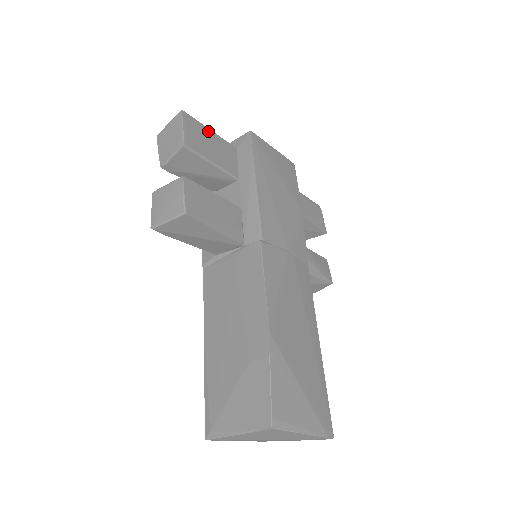
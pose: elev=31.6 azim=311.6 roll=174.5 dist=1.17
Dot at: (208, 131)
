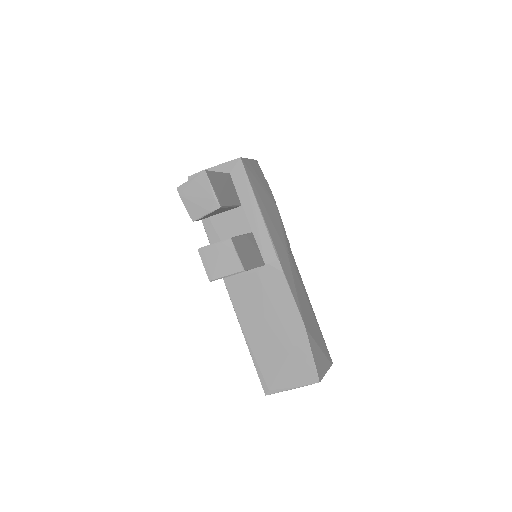
Dot at: (218, 175)
